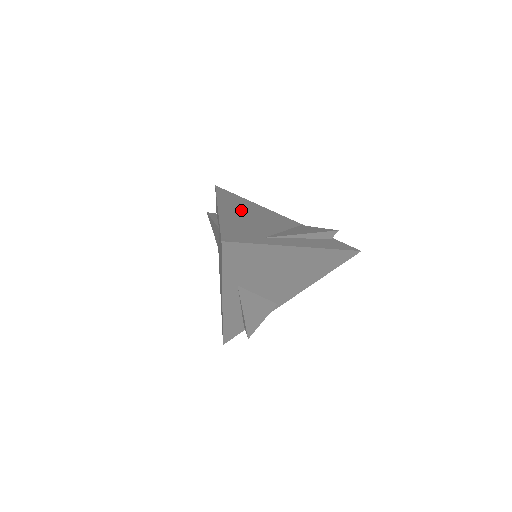
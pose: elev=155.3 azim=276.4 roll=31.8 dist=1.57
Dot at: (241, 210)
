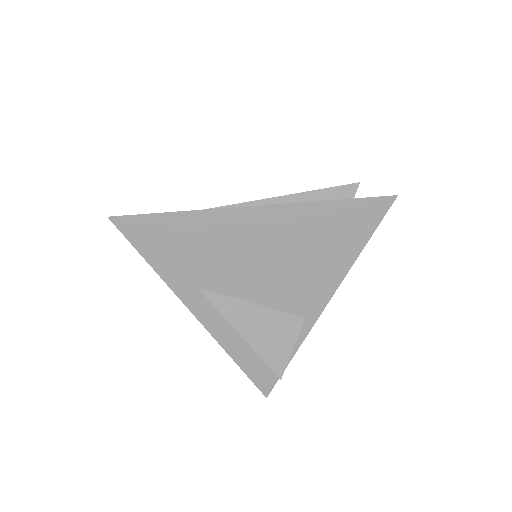
Dot at: occluded
